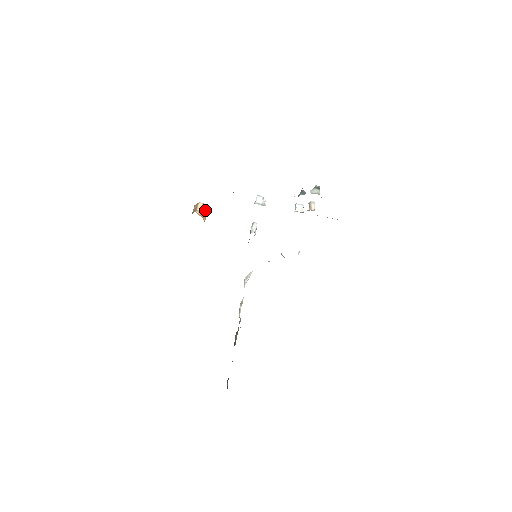
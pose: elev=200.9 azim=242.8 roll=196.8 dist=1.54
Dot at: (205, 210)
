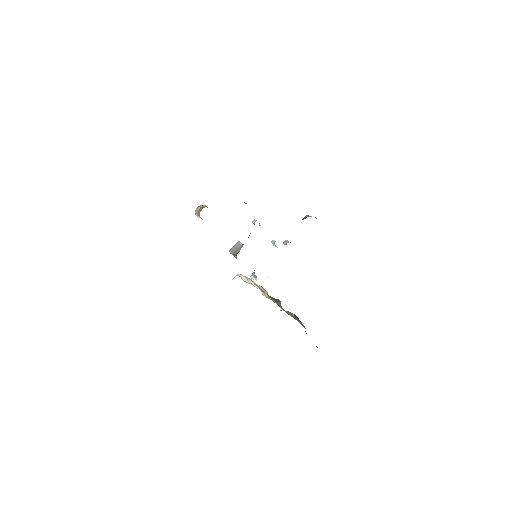
Dot at: occluded
